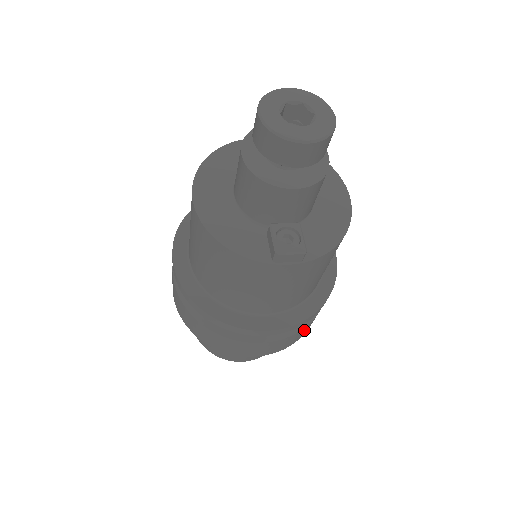
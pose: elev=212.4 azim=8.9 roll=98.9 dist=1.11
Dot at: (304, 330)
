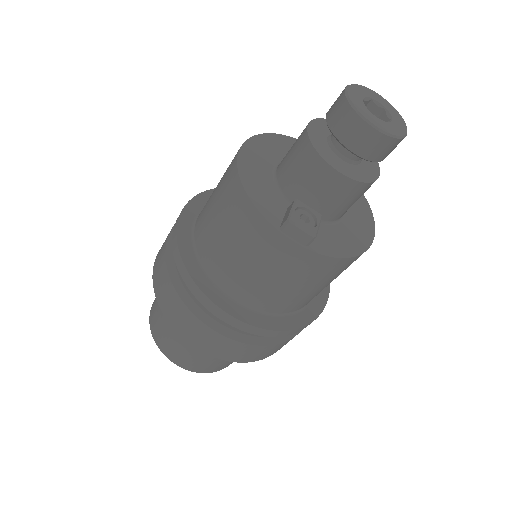
Dot at: (258, 351)
